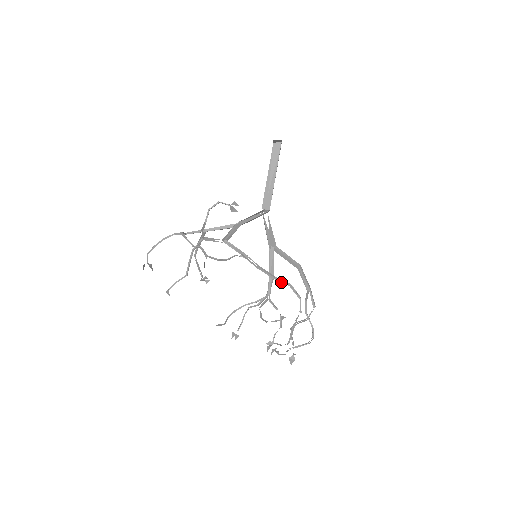
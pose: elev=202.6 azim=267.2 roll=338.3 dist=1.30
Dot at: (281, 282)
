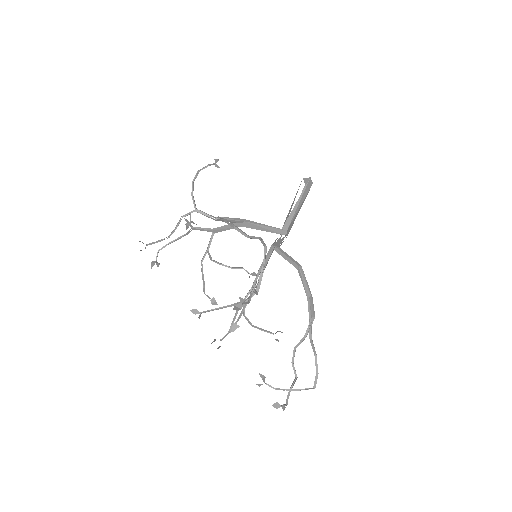
Dot at: (253, 238)
